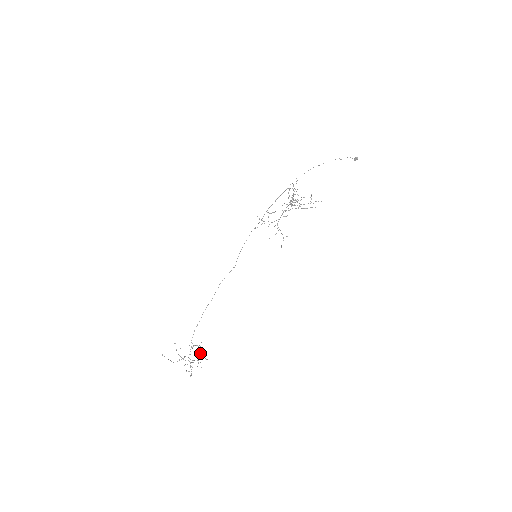
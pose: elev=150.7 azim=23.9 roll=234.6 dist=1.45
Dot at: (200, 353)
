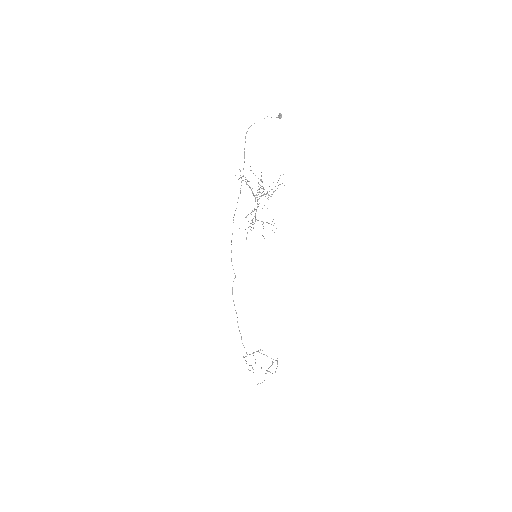
Dot at: occluded
